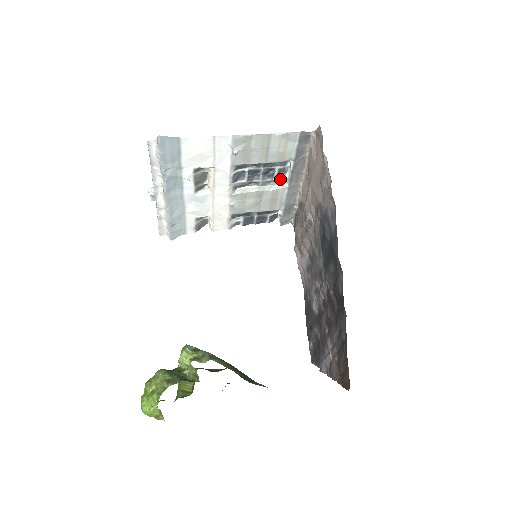
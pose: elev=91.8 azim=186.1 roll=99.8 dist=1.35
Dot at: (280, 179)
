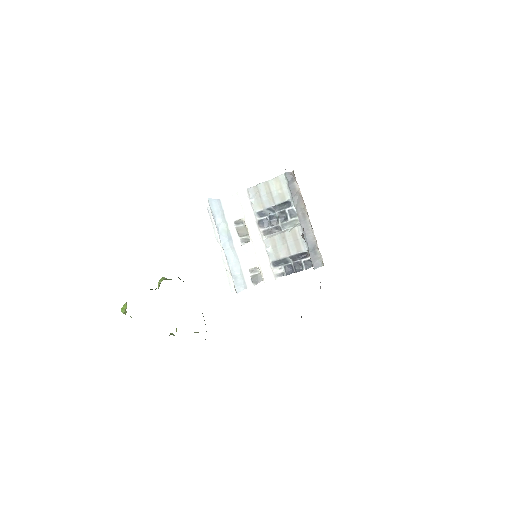
Dot at: (294, 220)
